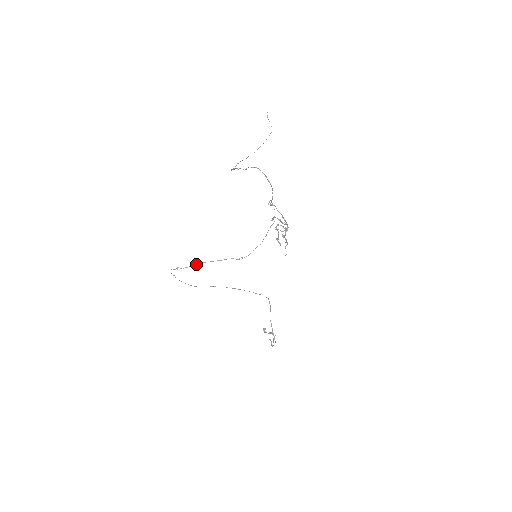
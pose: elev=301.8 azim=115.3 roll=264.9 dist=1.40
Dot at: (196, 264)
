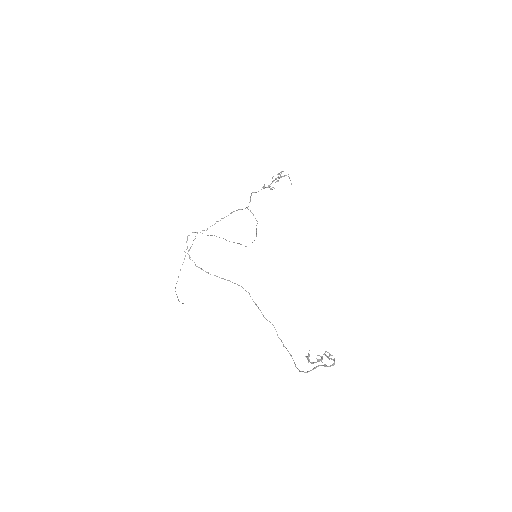
Dot at: (212, 235)
